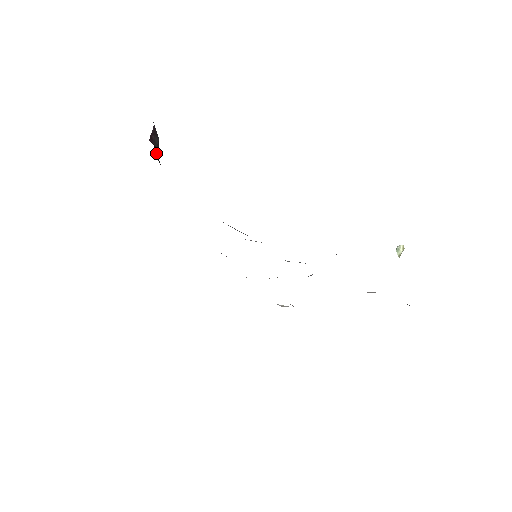
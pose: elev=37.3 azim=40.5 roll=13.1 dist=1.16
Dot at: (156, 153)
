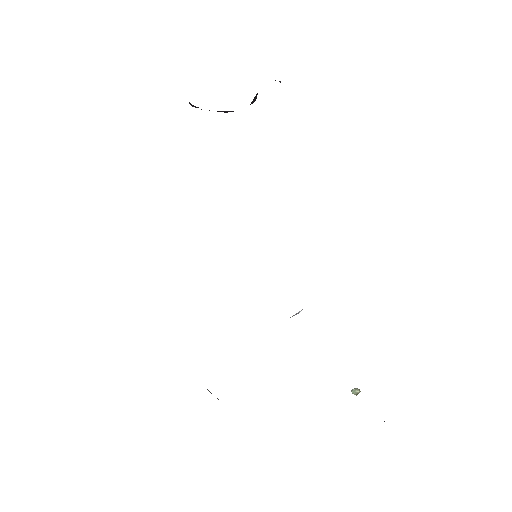
Dot at: (254, 98)
